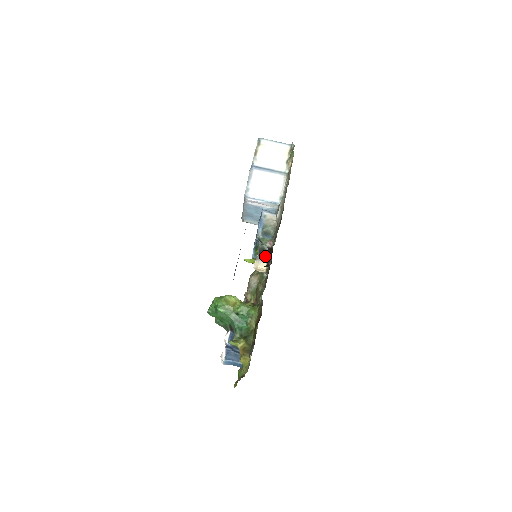
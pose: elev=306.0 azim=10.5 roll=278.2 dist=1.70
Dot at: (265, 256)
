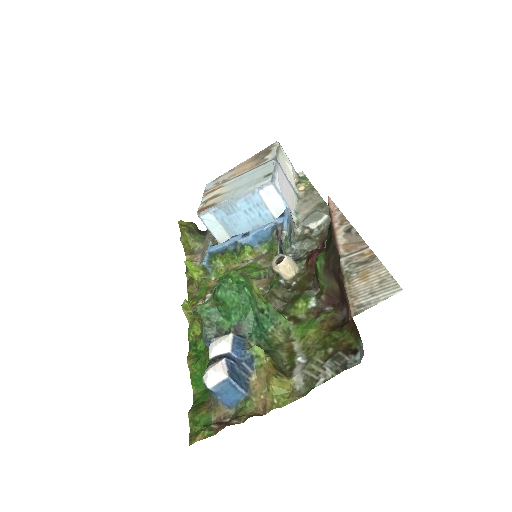
Dot at: (317, 254)
